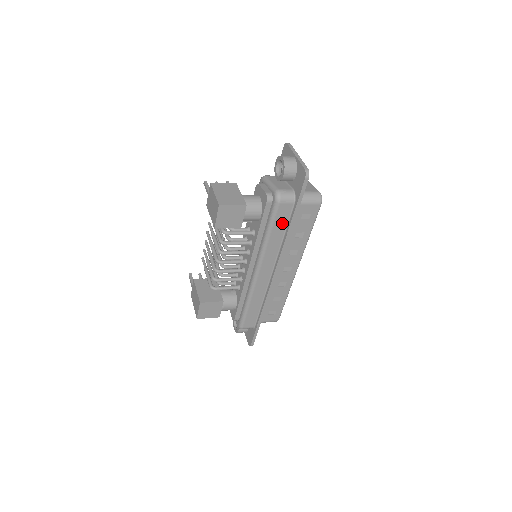
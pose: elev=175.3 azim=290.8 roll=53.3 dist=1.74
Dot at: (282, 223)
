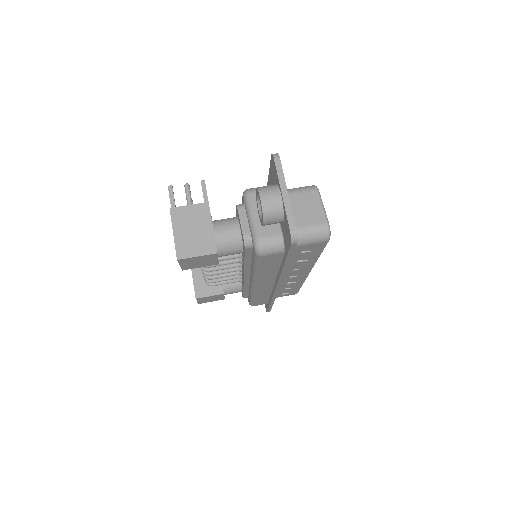
Dot at: (272, 264)
